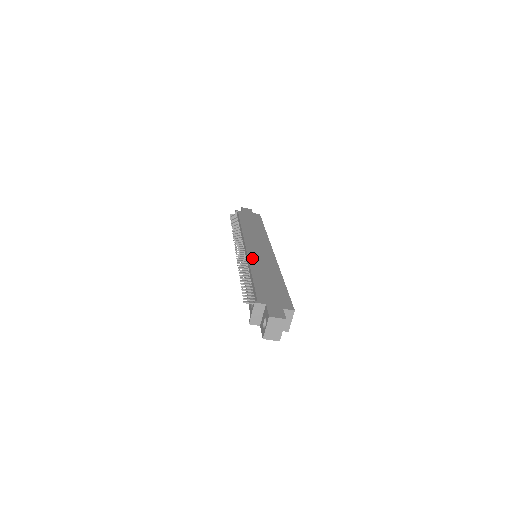
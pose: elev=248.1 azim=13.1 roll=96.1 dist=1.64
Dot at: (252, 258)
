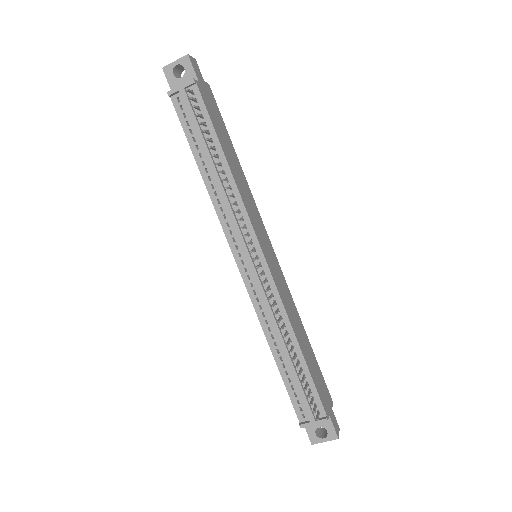
Dot at: (282, 297)
